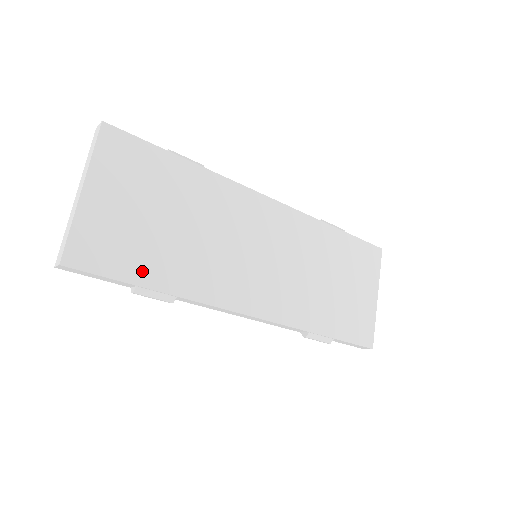
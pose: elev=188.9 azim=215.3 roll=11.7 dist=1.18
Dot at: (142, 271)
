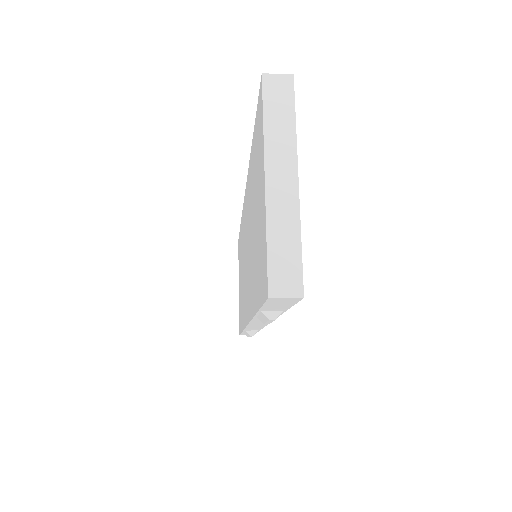
Dot at: occluded
